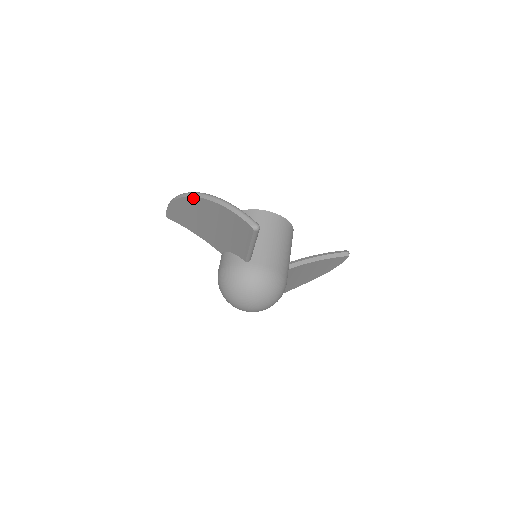
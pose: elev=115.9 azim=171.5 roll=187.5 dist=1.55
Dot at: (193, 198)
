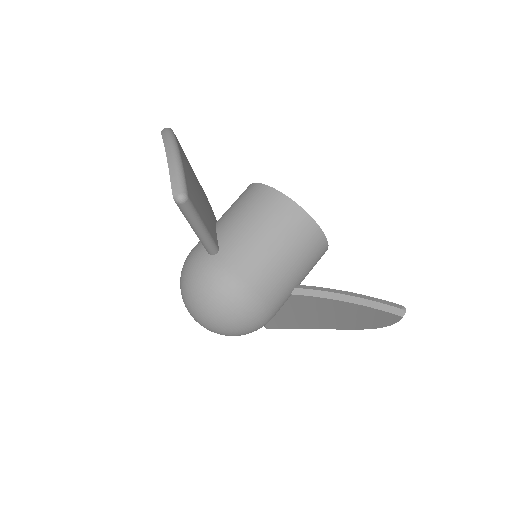
Dot at: occluded
